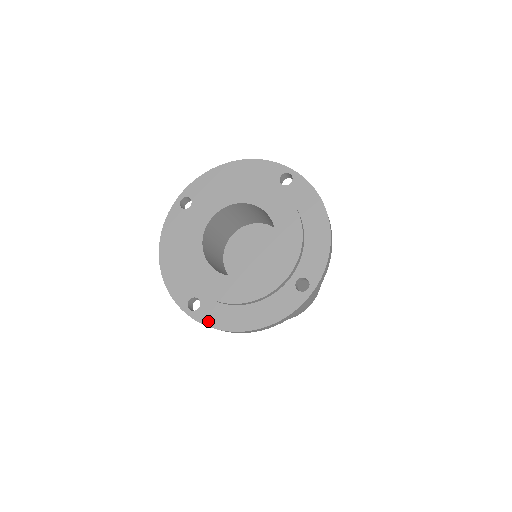
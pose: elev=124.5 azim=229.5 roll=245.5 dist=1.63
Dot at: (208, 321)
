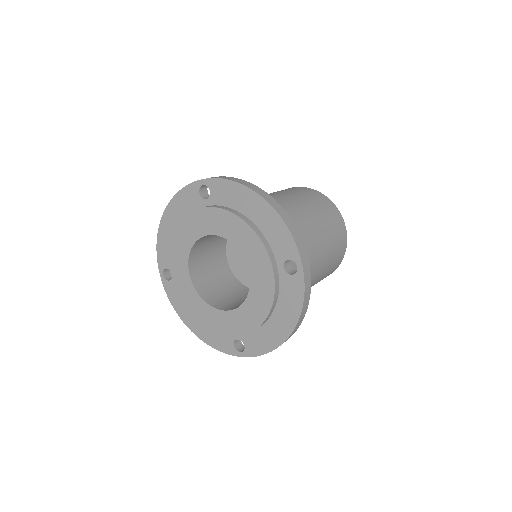
Dot at: (170, 295)
